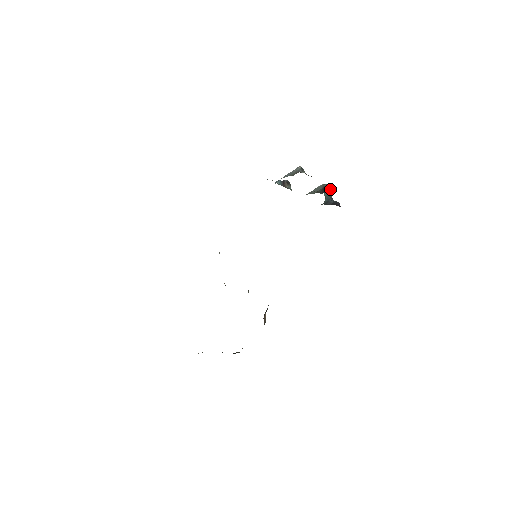
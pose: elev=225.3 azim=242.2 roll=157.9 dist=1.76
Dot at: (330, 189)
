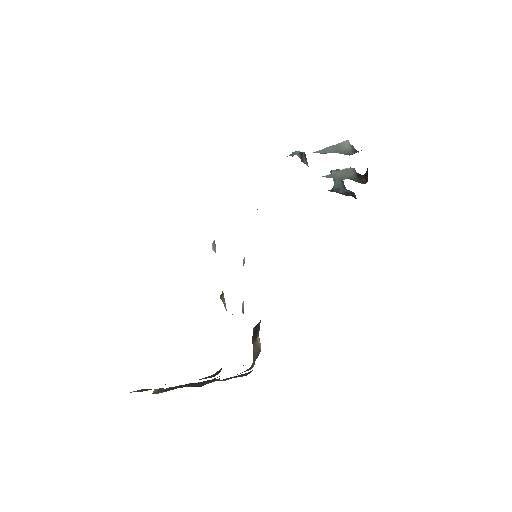
Dot at: occluded
